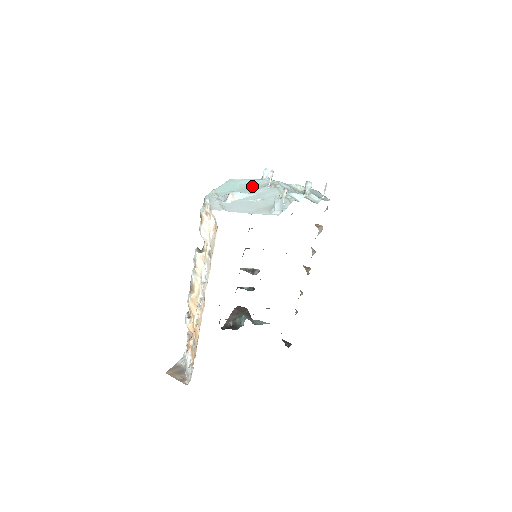
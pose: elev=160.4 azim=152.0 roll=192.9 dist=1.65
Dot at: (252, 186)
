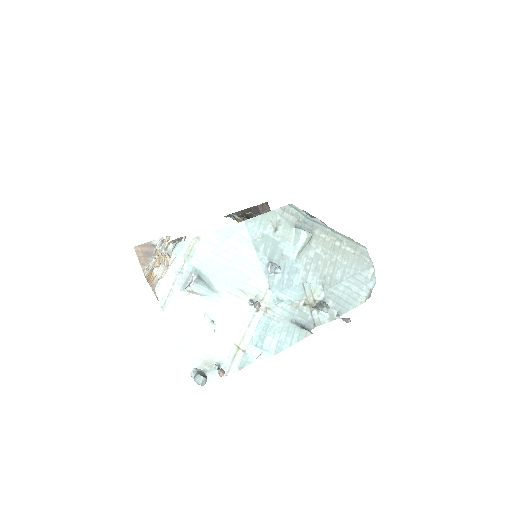
Dot at: (240, 277)
